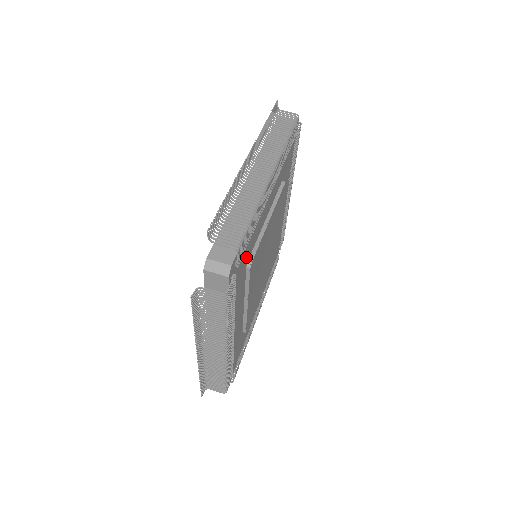
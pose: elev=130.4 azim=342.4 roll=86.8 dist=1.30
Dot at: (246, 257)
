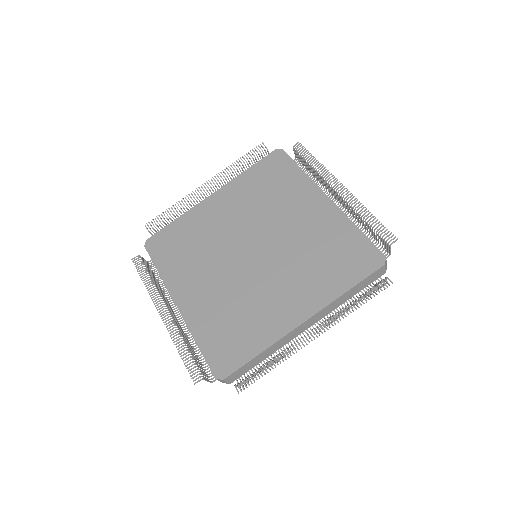
Dot at: occluded
